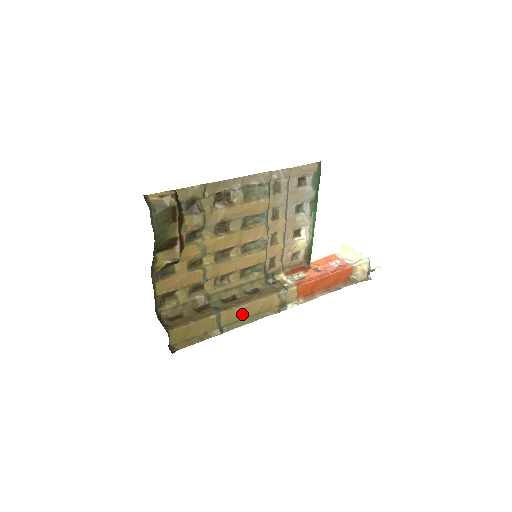
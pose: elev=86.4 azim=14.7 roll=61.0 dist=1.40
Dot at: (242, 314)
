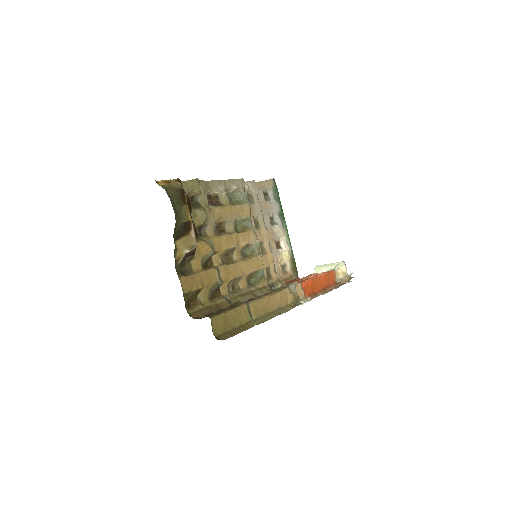
Dot at: (266, 308)
